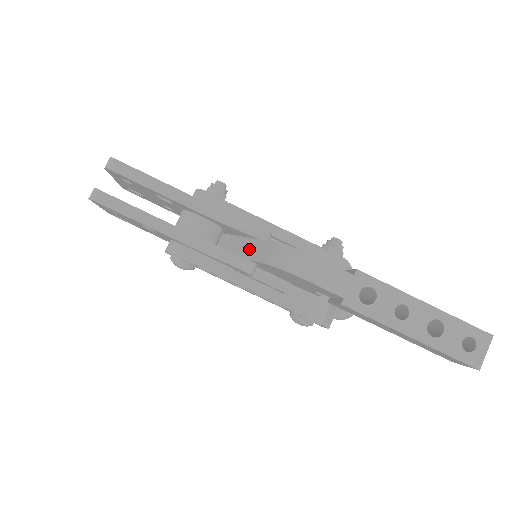
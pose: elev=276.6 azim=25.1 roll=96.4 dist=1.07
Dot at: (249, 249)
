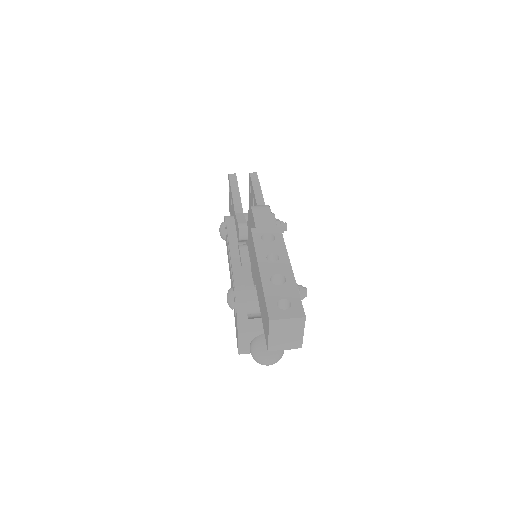
Dot at: occluded
